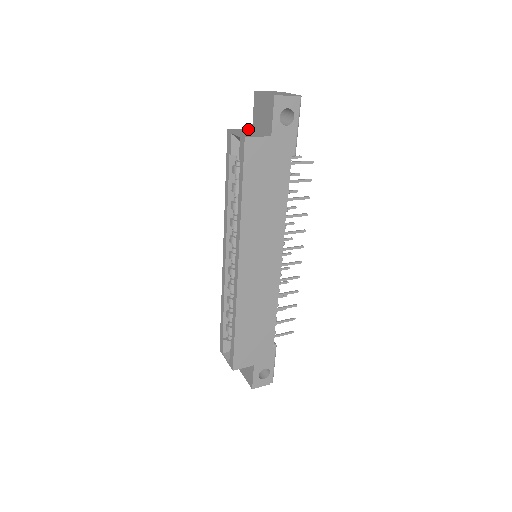
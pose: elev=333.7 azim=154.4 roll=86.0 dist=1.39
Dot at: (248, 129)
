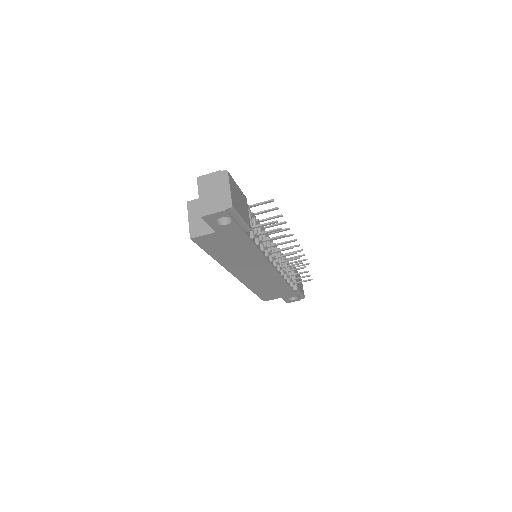
Dot at: occluded
